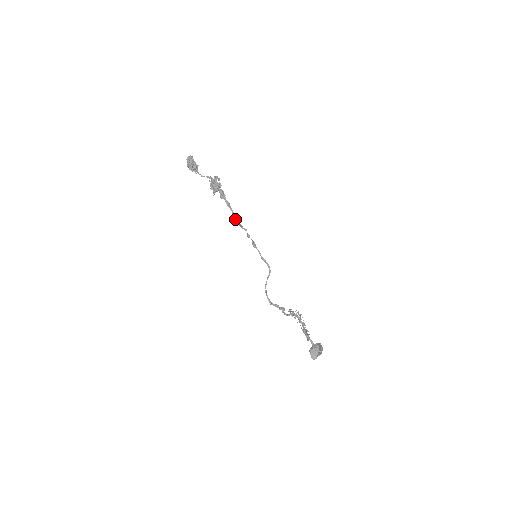
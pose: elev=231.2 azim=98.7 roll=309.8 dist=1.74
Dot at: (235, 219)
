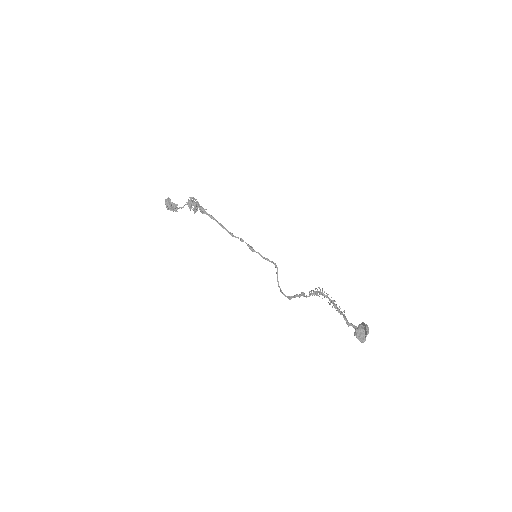
Dot at: (222, 227)
